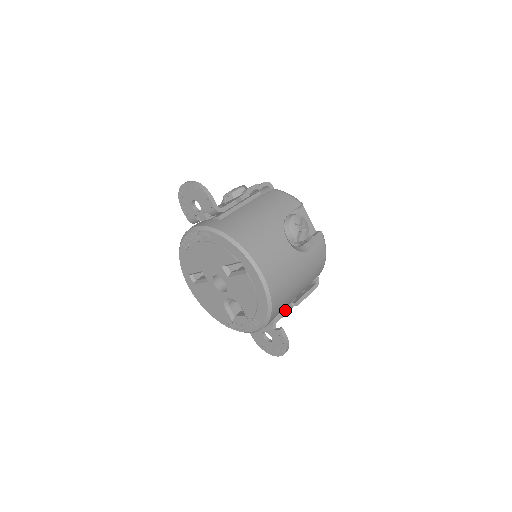
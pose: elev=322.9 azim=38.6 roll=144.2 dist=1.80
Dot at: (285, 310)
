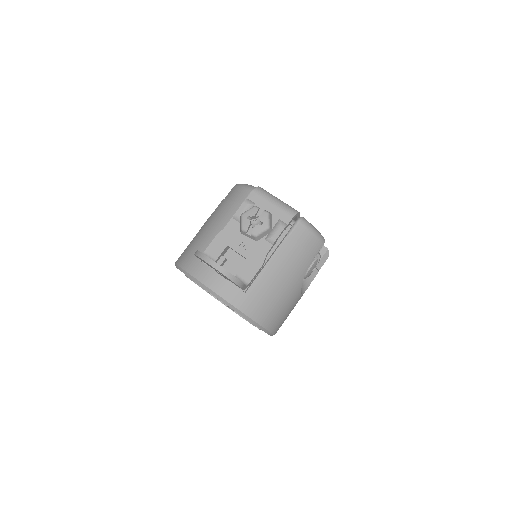
Dot at: occluded
